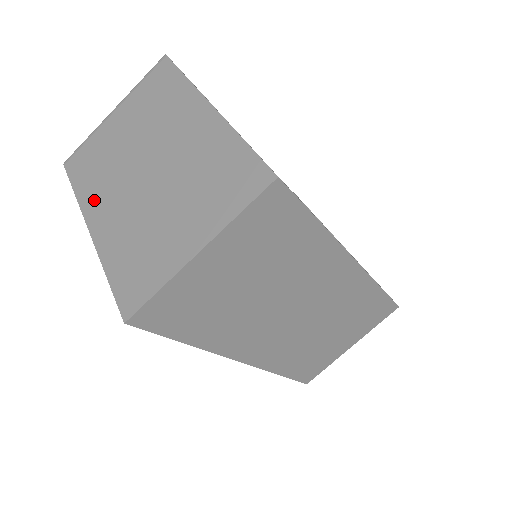
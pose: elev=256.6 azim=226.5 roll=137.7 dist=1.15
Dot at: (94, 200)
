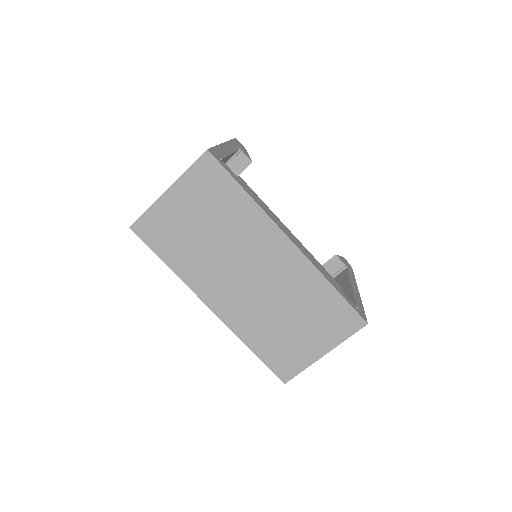
Dot at: occluded
